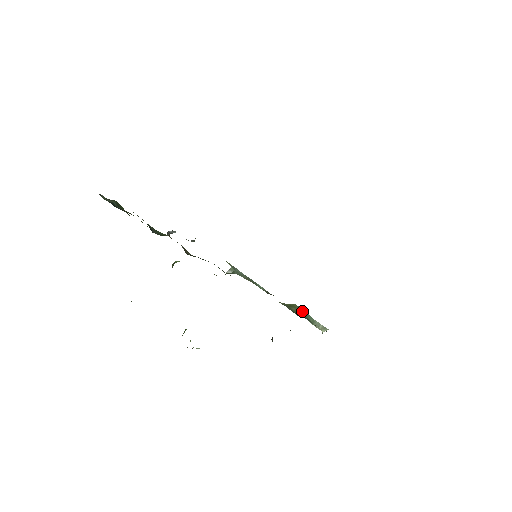
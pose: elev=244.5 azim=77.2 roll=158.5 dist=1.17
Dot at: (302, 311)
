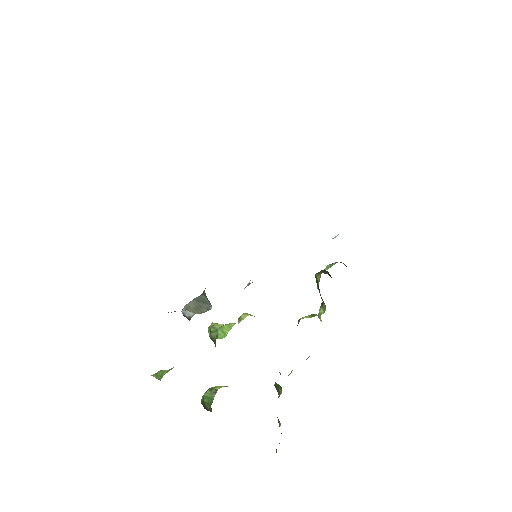
Dot at: occluded
